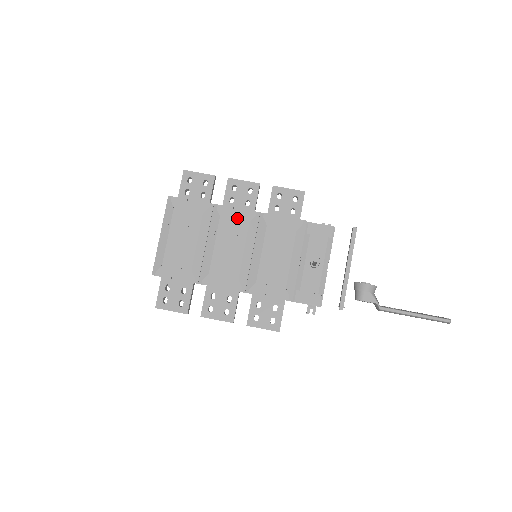
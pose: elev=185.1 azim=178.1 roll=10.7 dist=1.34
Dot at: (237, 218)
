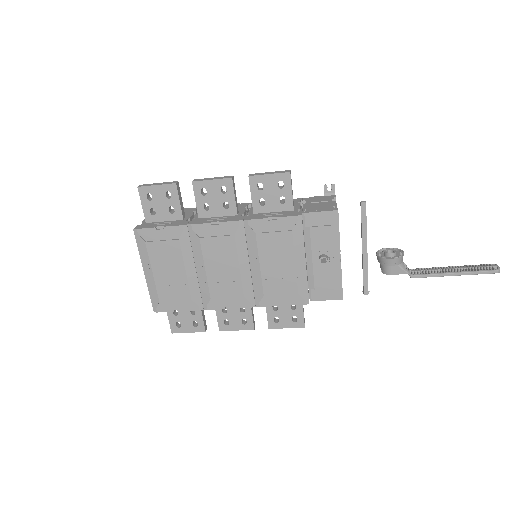
Dot at: (219, 234)
